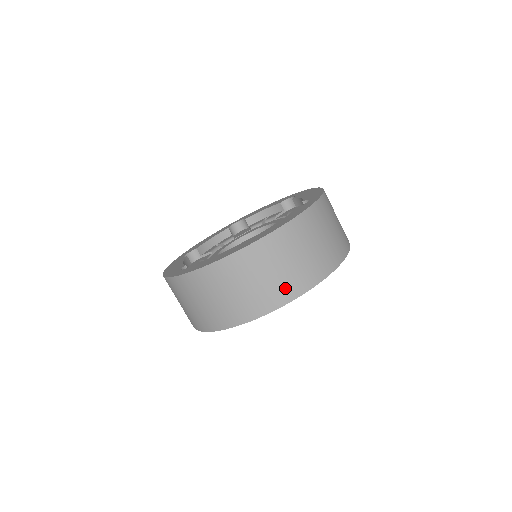
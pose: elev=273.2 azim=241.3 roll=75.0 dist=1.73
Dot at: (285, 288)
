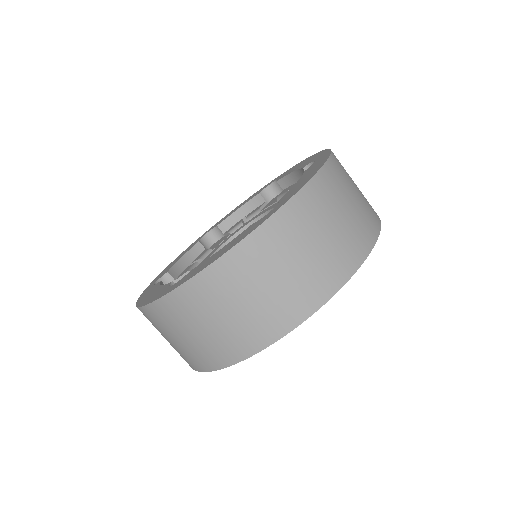
Dot at: (336, 264)
